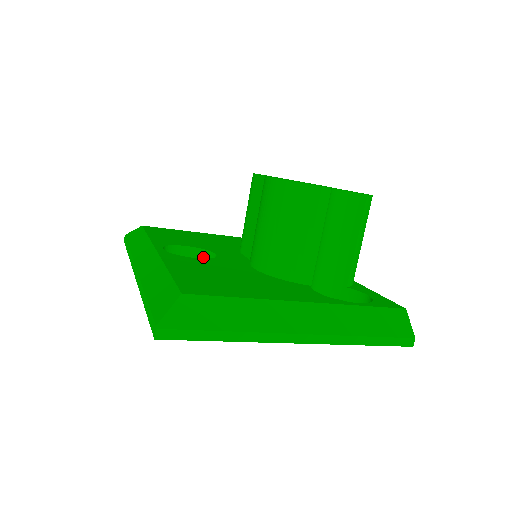
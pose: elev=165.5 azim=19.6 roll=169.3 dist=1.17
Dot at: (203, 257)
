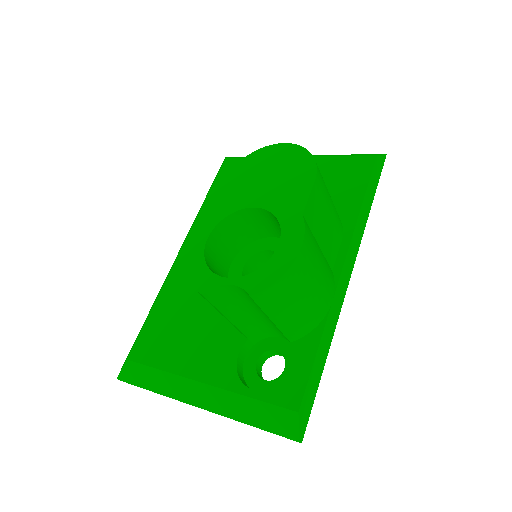
Dot at: occluded
